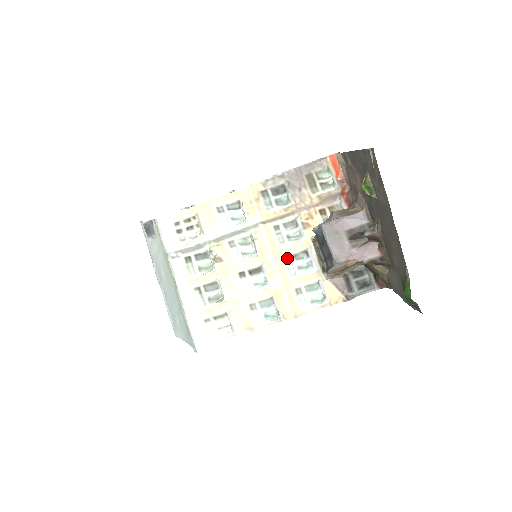
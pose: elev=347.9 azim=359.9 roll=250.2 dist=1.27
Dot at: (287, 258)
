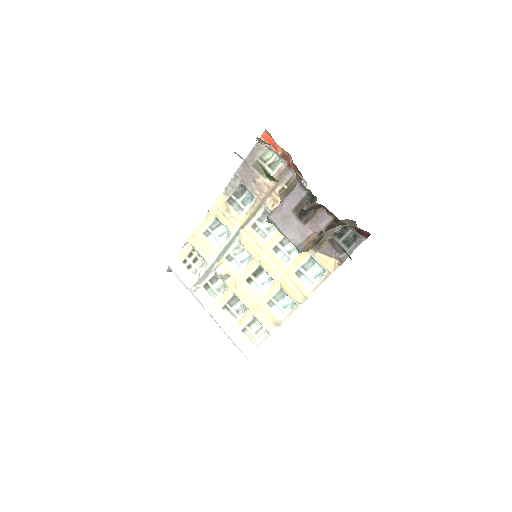
Dot at: (275, 249)
